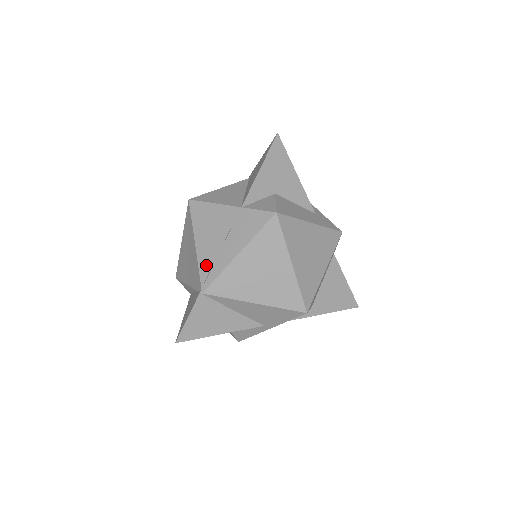
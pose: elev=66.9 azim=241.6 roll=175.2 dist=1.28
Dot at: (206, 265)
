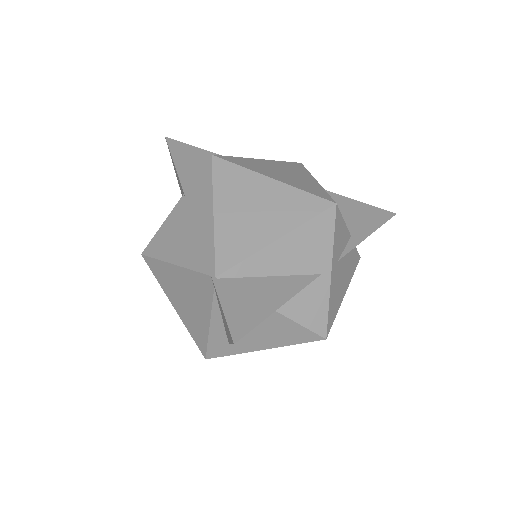
Dot at: (197, 259)
